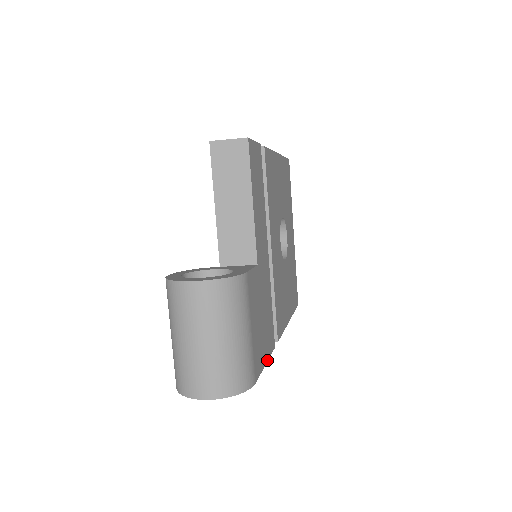
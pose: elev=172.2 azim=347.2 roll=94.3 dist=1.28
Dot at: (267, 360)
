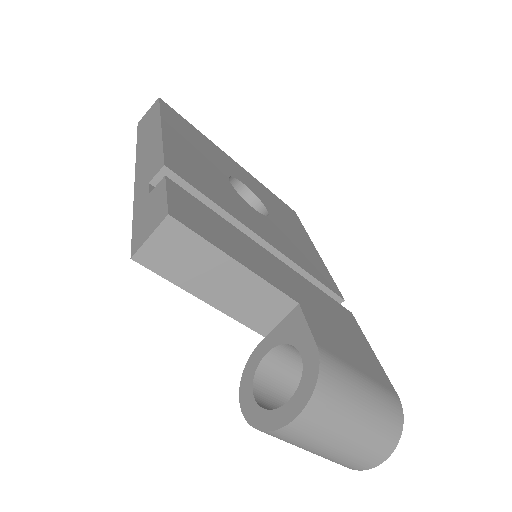
Dot at: (369, 345)
